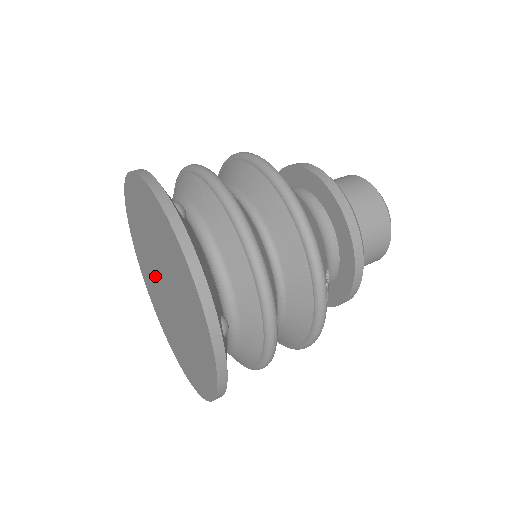
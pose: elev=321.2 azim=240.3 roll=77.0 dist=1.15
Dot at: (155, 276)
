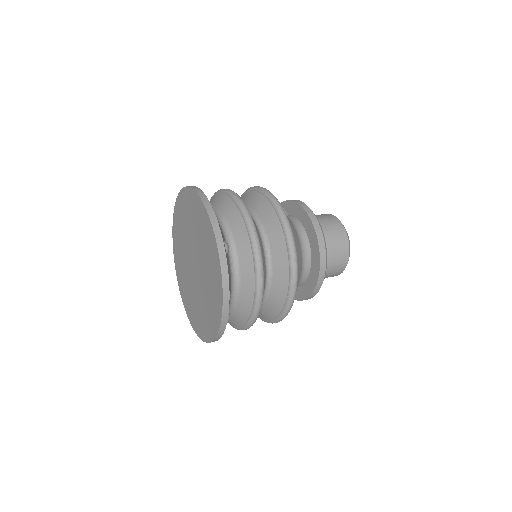
Dot at: (187, 248)
